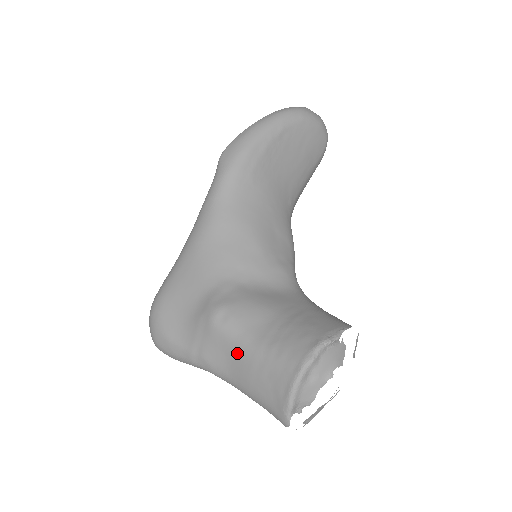
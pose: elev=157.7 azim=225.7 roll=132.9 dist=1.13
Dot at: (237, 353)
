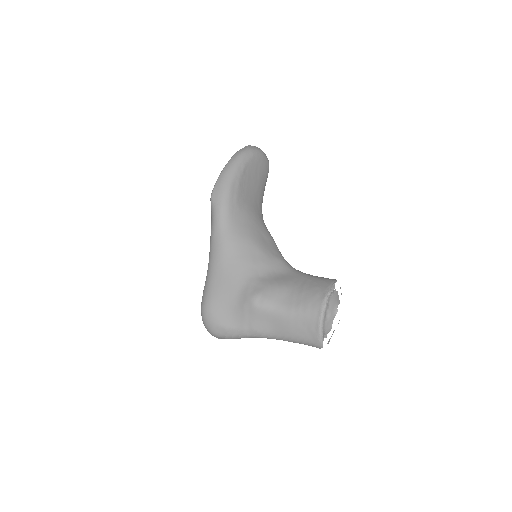
Dot at: (277, 318)
